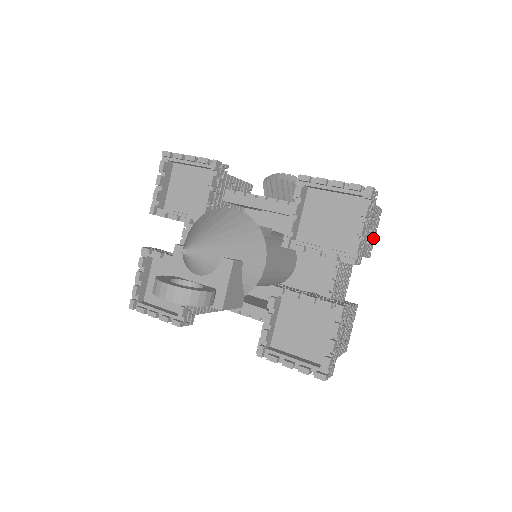
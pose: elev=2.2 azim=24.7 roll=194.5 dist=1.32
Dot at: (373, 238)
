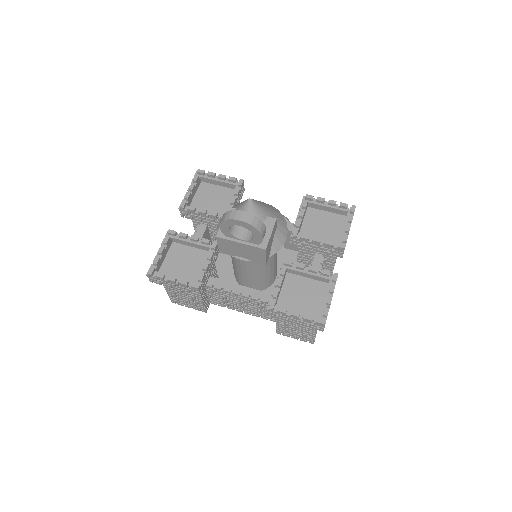
Dot at: occluded
